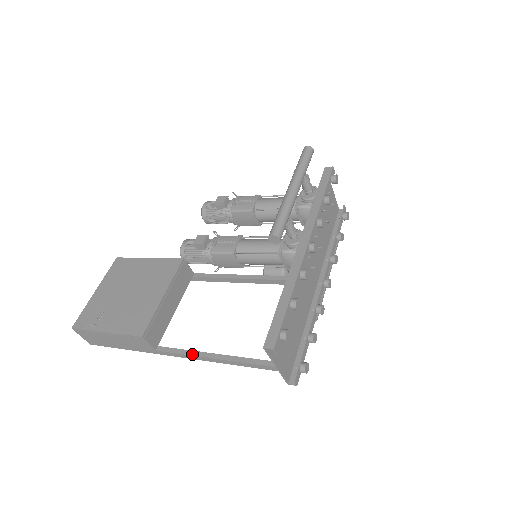
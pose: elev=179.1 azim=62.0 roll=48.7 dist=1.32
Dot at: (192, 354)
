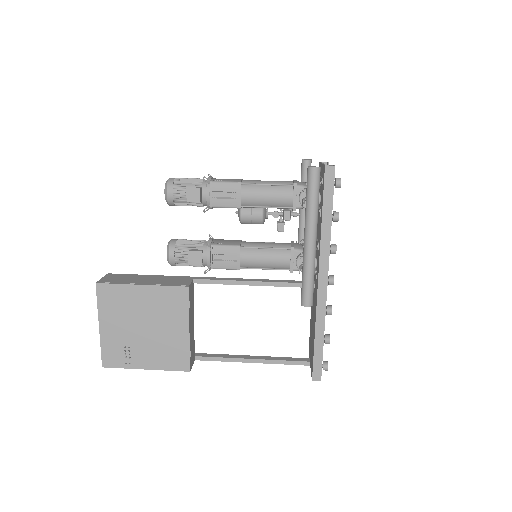
Dot at: (233, 361)
